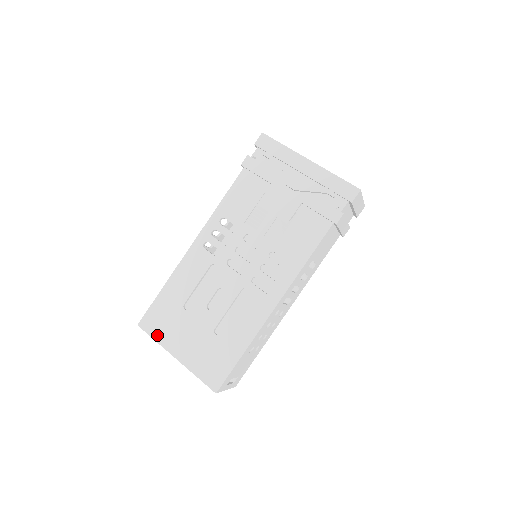
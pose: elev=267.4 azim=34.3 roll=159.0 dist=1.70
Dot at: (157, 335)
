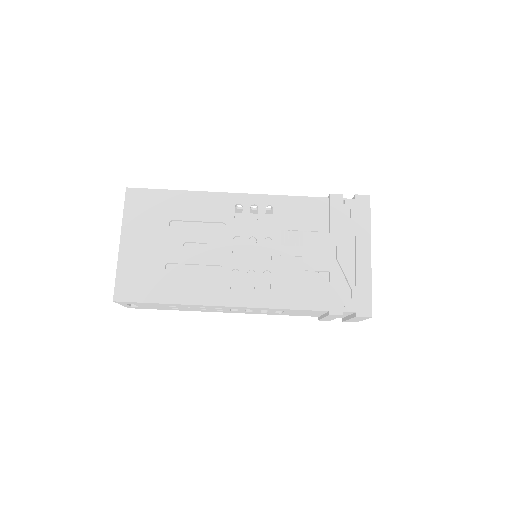
Dot at: (129, 212)
